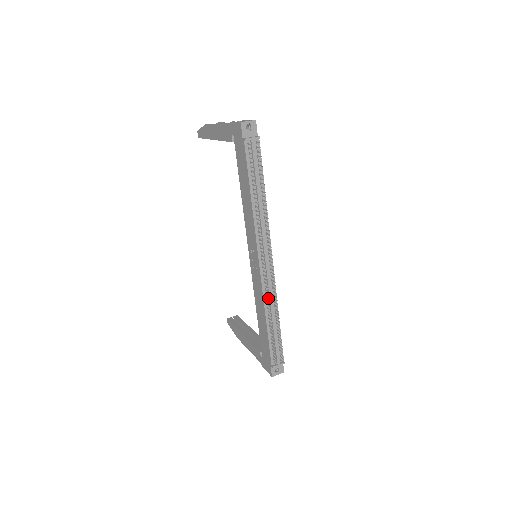
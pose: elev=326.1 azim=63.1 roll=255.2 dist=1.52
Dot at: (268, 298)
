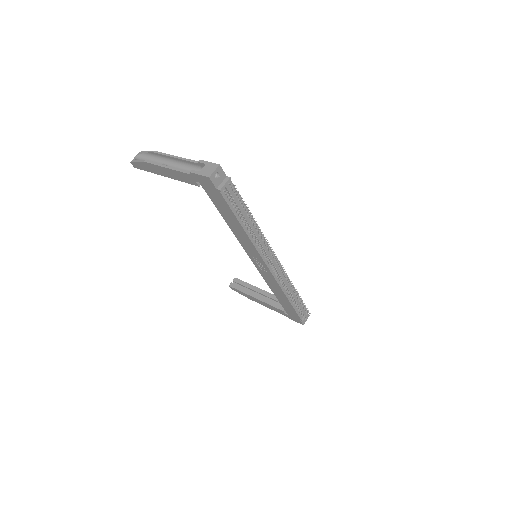
Dot at: (284, 285)
